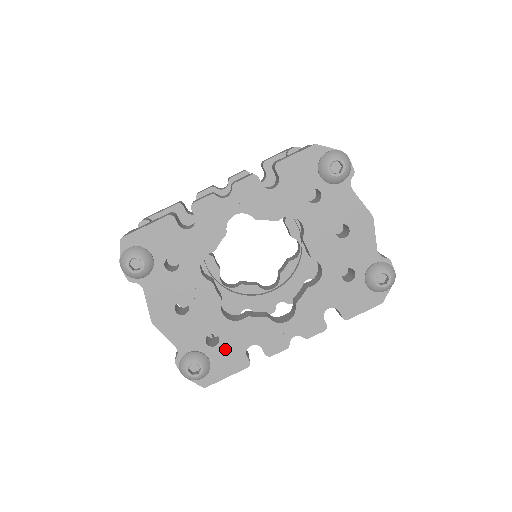
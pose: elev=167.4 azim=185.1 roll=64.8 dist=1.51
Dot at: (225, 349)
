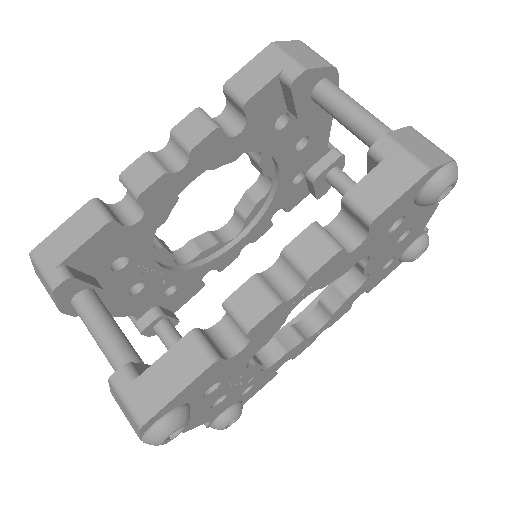
Dot at: (257, 385)
